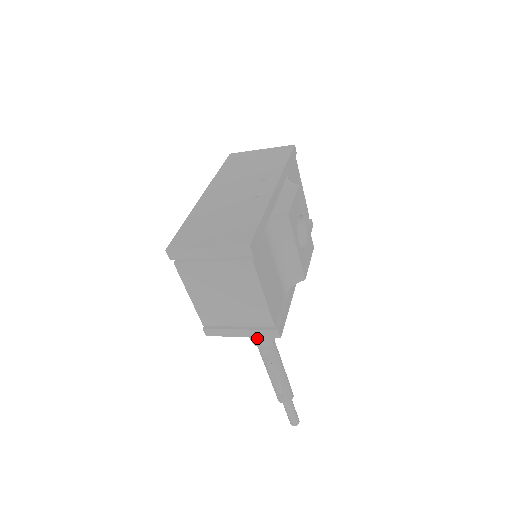
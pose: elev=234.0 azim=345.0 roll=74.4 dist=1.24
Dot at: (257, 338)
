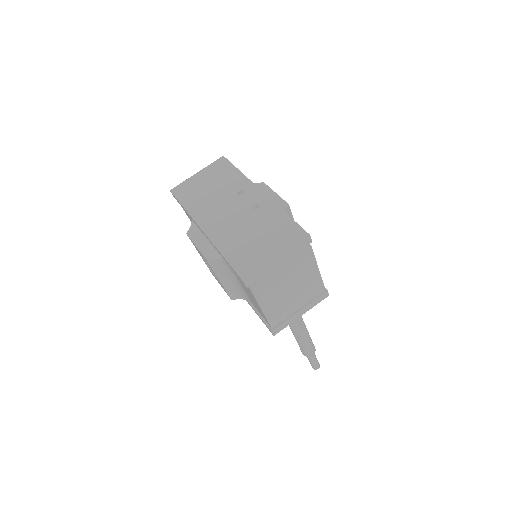
Dot at: occluded
